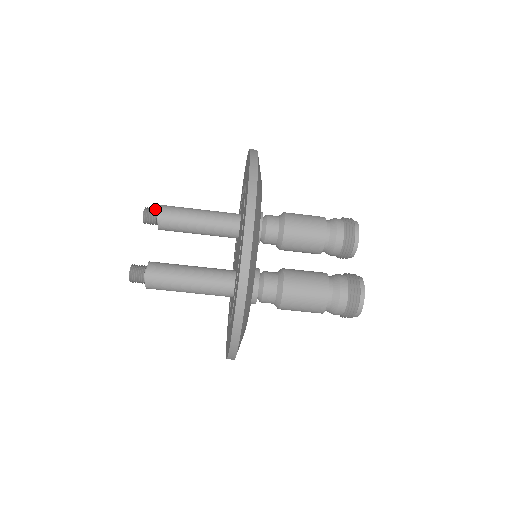
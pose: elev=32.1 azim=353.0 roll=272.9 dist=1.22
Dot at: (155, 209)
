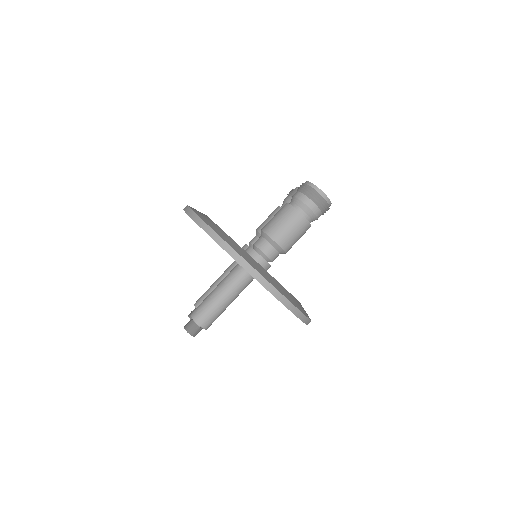
Dot at: occluded
